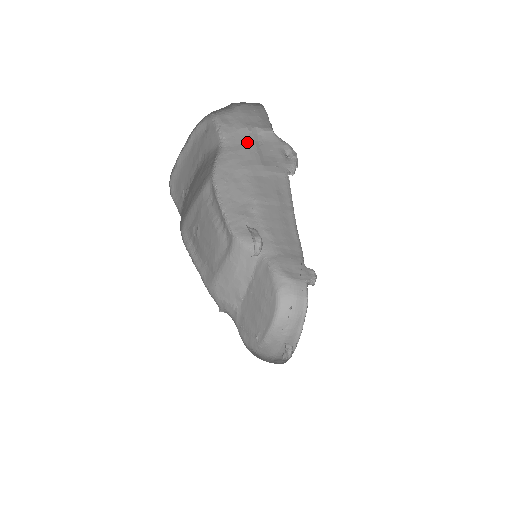
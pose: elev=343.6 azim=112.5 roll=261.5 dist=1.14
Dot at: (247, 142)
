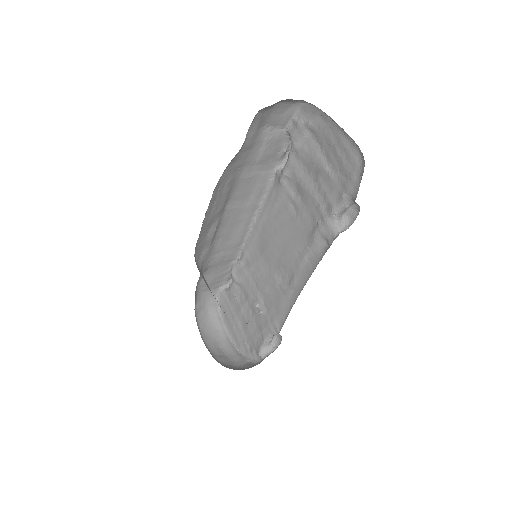
Dot at: (256, 142)
